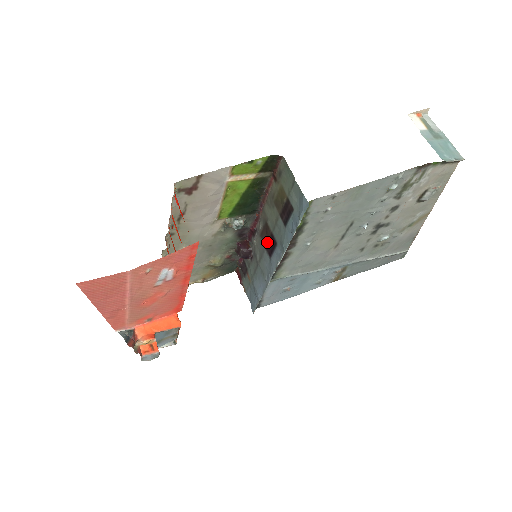
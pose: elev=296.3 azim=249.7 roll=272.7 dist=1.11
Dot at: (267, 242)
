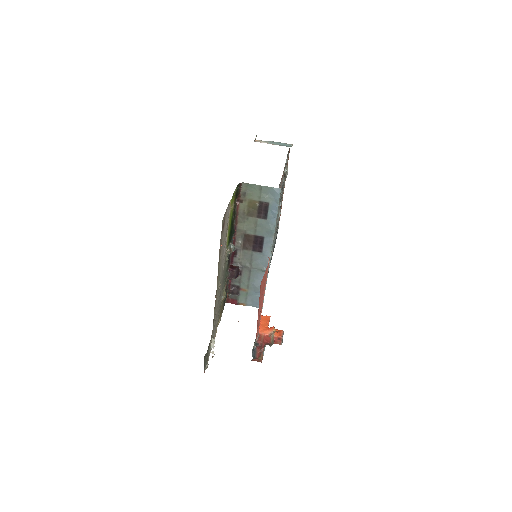
Dot at: (253, 246)
